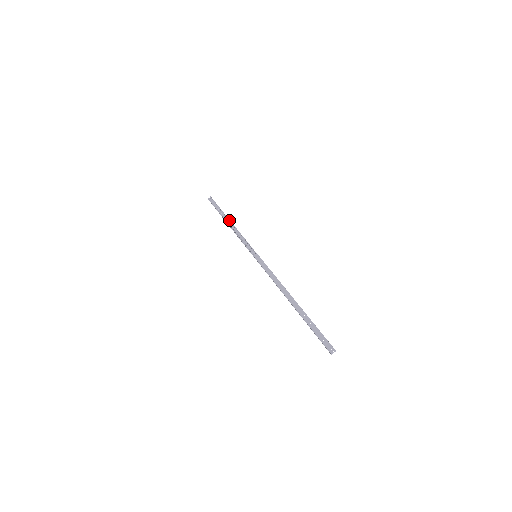
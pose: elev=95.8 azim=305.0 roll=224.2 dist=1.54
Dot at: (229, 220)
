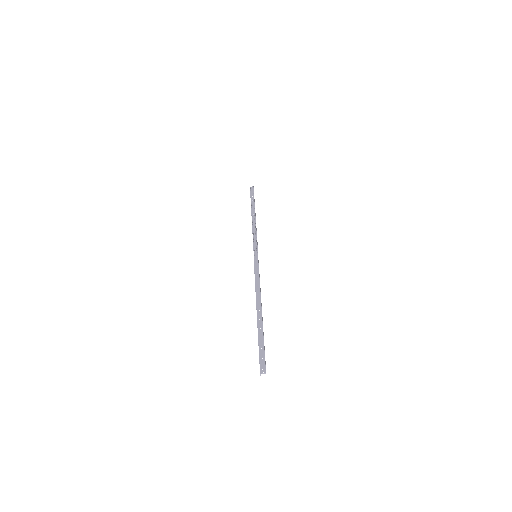
Dot at: (255, 214)
